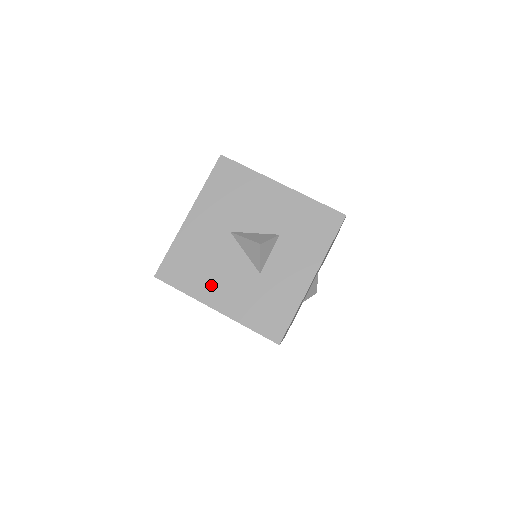
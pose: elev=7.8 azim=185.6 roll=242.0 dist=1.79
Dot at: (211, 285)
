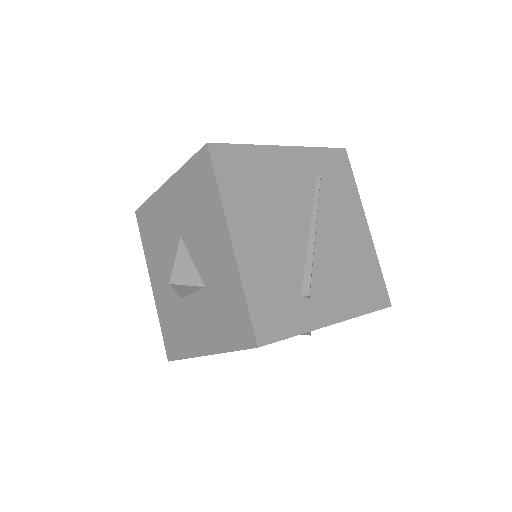
Dot at: (156, 263)
